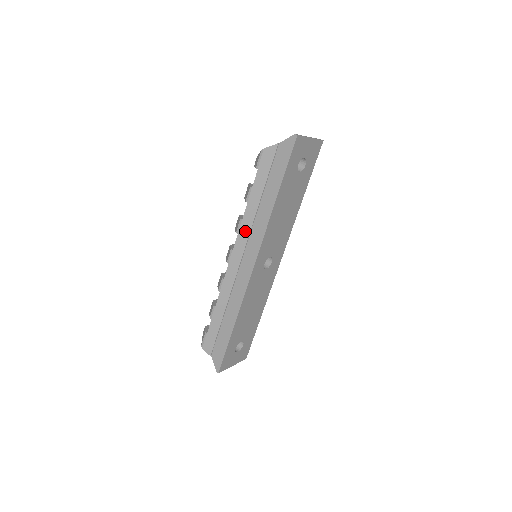
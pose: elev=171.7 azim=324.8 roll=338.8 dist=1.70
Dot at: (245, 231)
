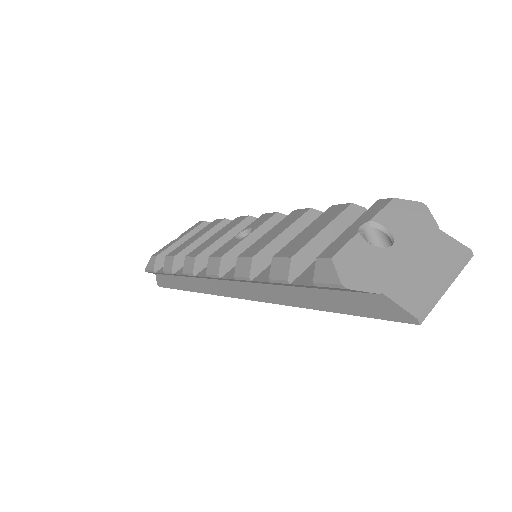
Dot at: (249, 281)
